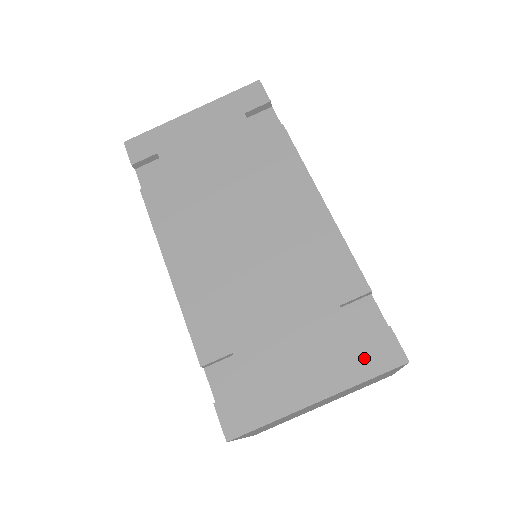
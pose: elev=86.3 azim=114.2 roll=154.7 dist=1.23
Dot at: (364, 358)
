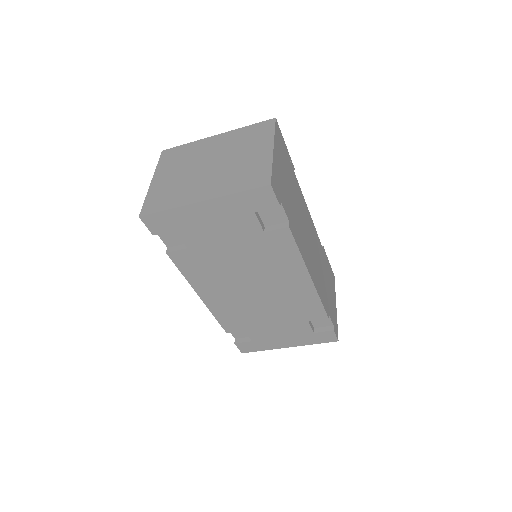
Dot at: (316, 338)
